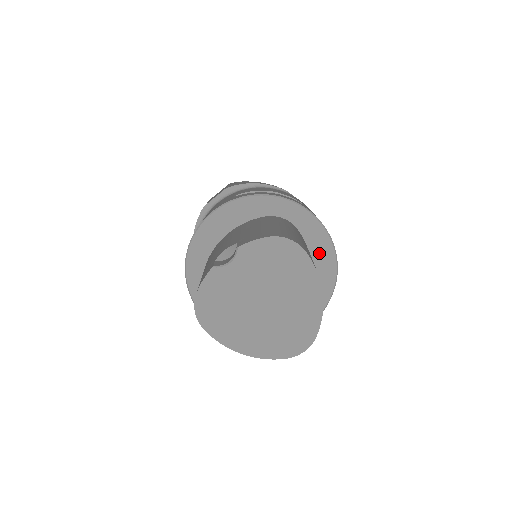
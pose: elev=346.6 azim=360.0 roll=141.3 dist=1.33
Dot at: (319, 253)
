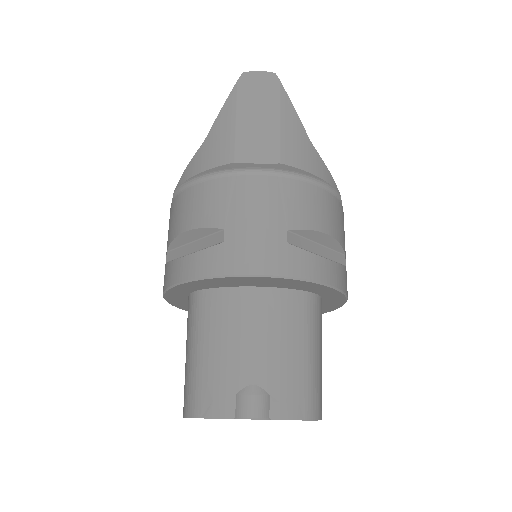
Dot at: occluded
